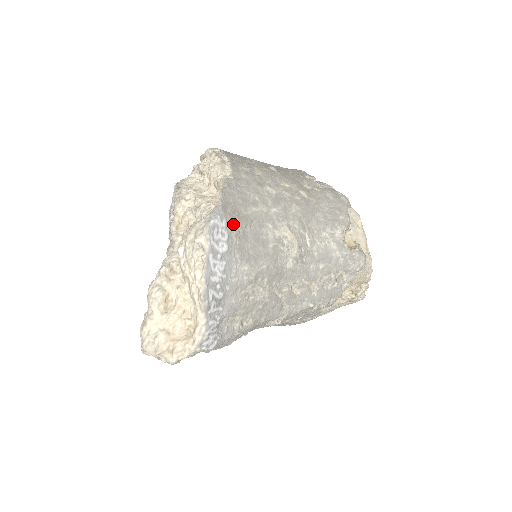
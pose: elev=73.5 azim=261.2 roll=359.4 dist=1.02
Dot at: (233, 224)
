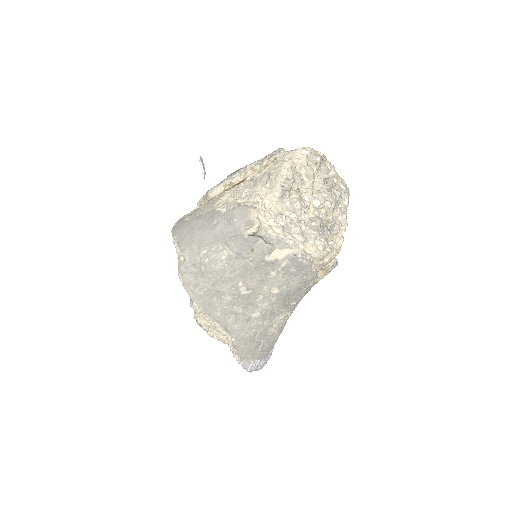
Dot at: (255, 355)
